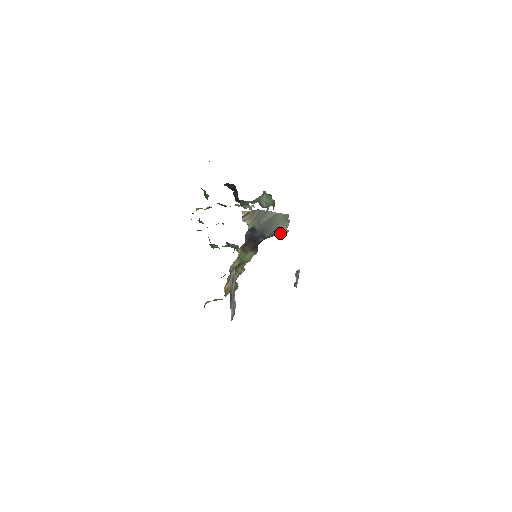
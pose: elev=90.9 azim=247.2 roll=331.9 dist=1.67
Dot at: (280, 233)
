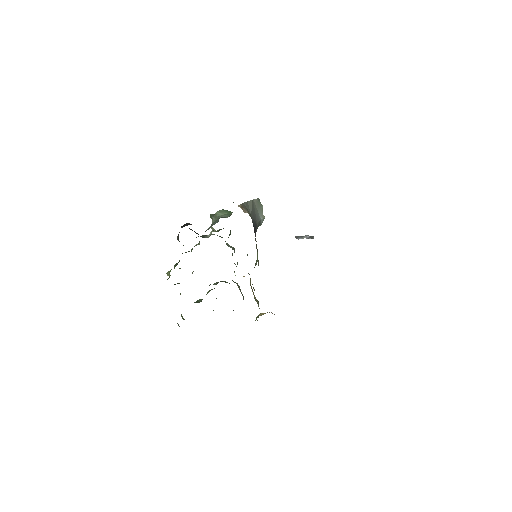
Dot at: (261, 220)
